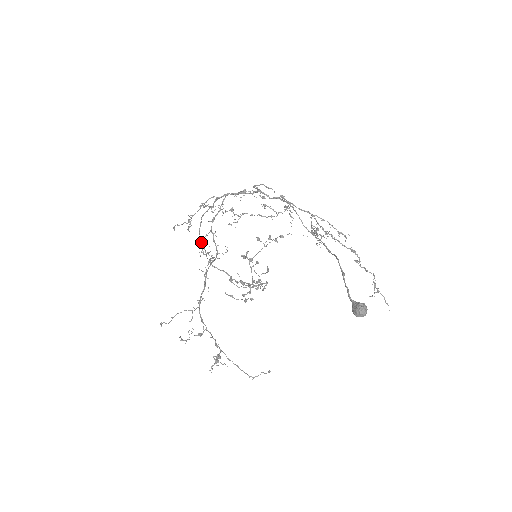
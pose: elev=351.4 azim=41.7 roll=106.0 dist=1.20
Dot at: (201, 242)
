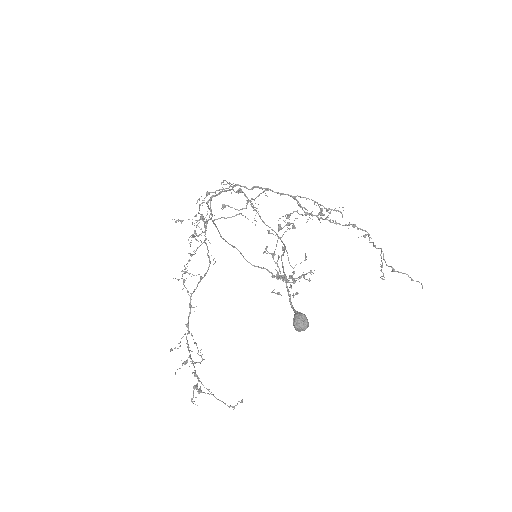
Dot at: occluded
